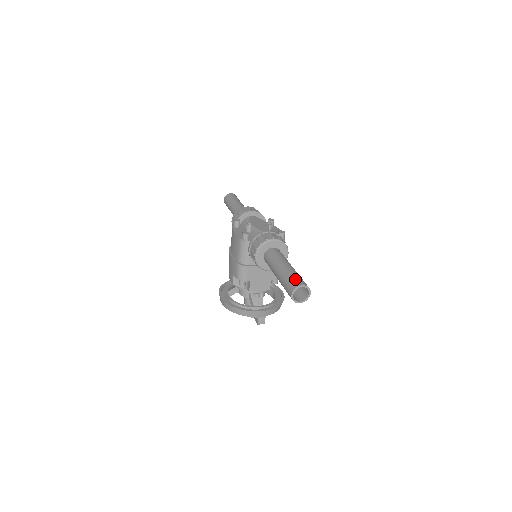
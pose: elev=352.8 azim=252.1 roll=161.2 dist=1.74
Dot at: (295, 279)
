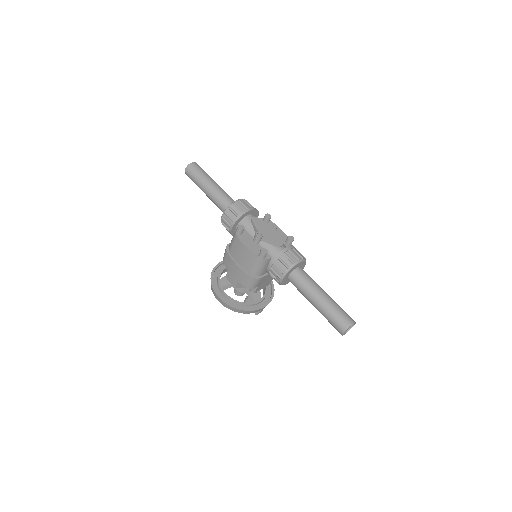
Dot at: (343, 316)
